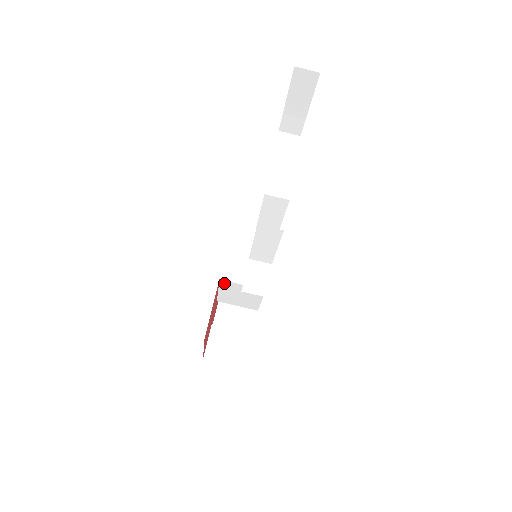
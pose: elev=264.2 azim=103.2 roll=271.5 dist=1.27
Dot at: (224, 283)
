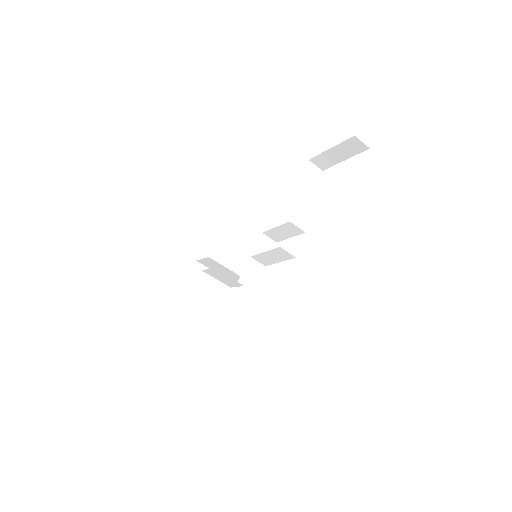
Dot at: (223, 268)
